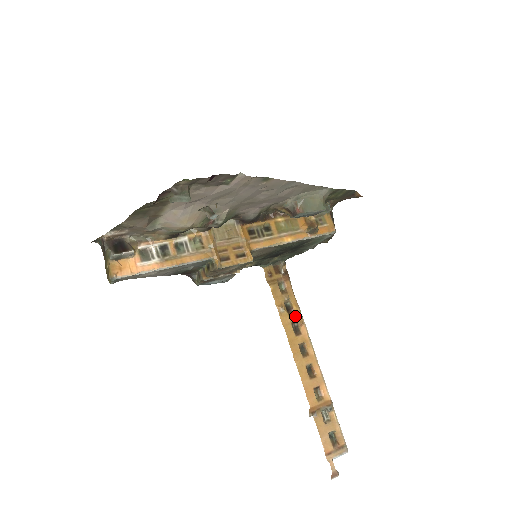
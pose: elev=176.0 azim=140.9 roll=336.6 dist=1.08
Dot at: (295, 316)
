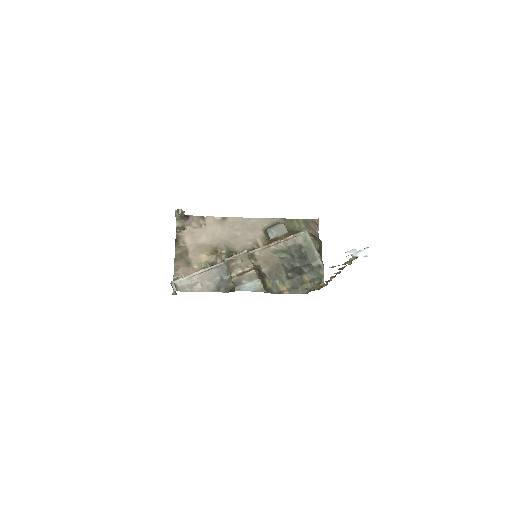
Dot at: occluded
